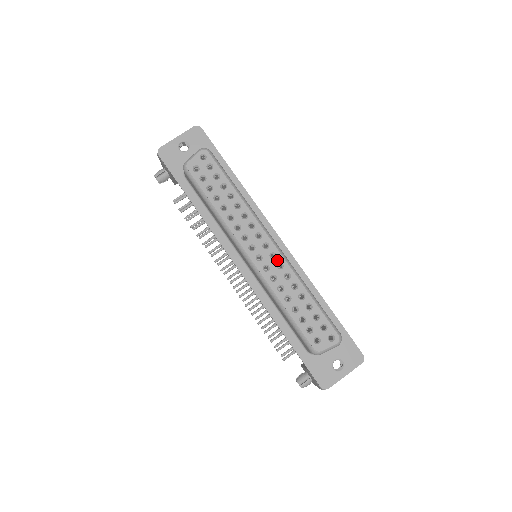
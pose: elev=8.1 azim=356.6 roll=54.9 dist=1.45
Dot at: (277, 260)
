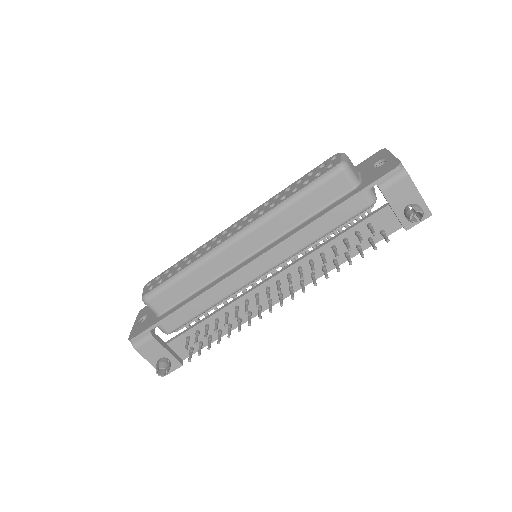
Dot at: (250, 215)
